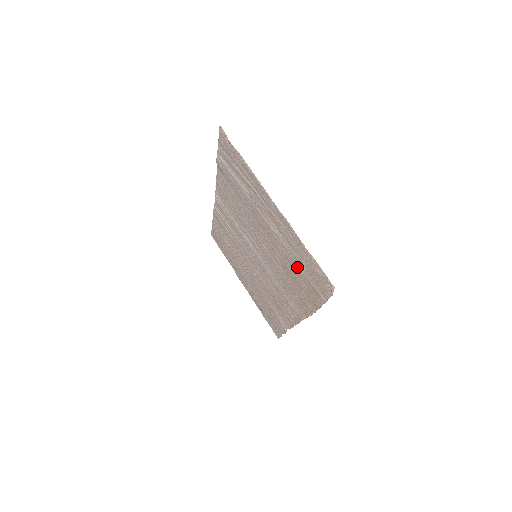
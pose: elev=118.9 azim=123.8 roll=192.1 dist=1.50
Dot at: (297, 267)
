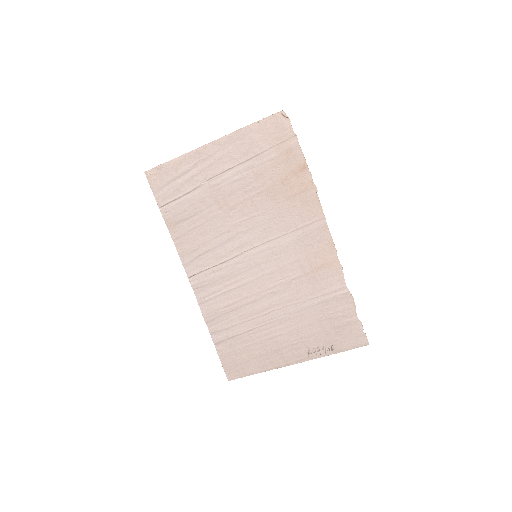
Dot at: (266, 162)
